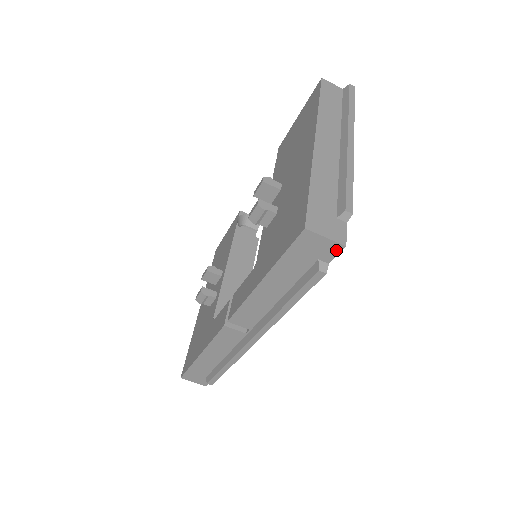
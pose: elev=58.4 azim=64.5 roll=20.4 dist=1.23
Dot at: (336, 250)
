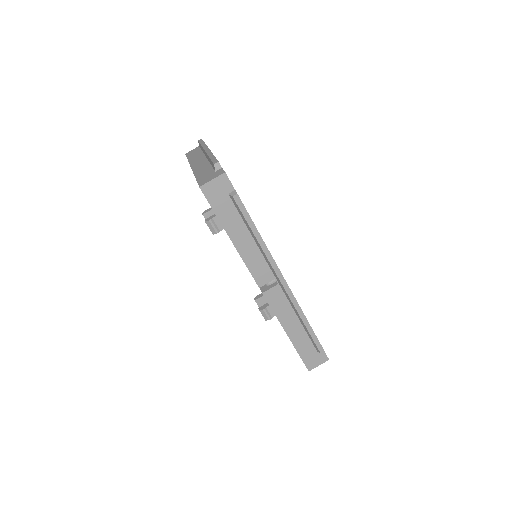
Dot at: (226, 180)
